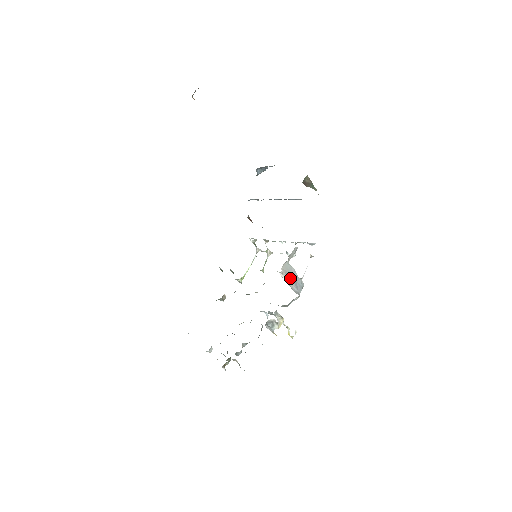
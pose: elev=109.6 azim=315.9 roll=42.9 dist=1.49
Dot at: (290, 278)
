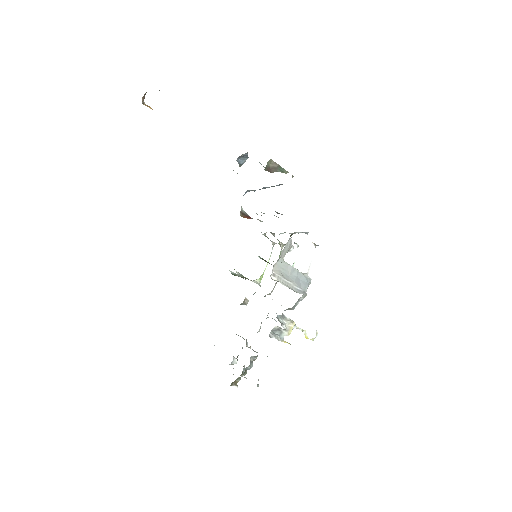
Dot at: (288, 277)
